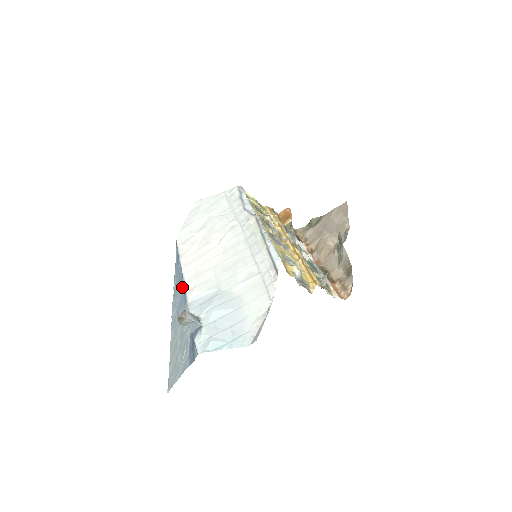
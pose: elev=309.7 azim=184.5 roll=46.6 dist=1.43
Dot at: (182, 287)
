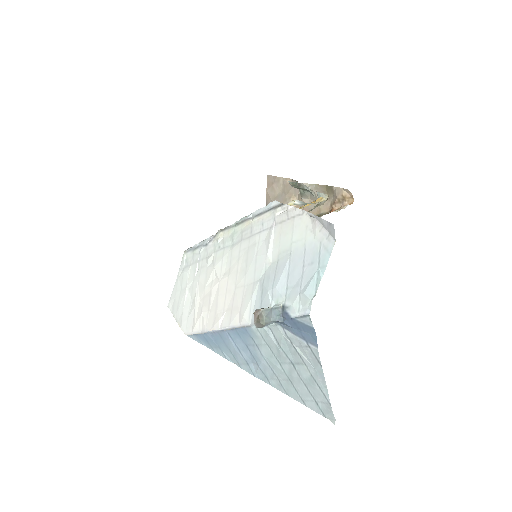
Dot at: (232, 335)
